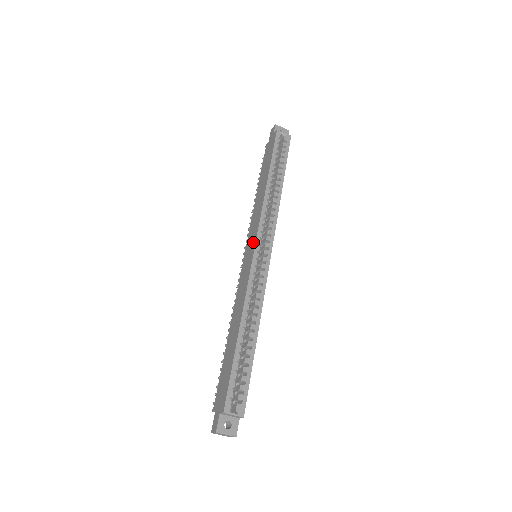
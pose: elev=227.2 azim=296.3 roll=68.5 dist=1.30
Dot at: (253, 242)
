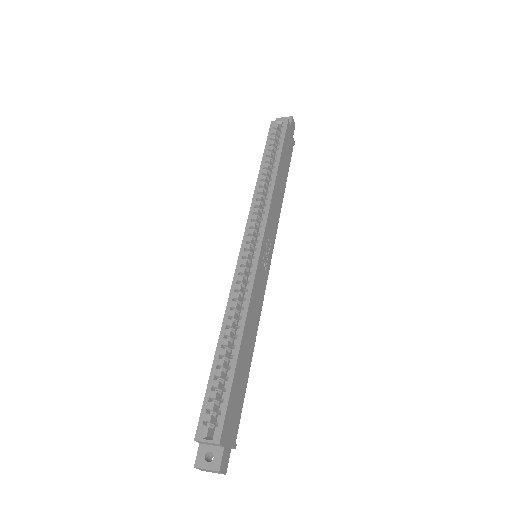
Dot at: occluded
